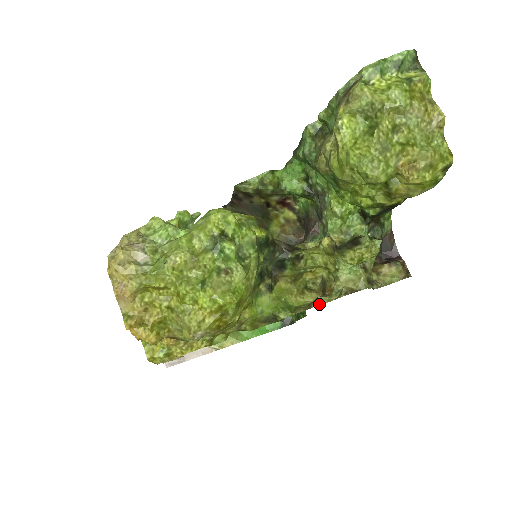
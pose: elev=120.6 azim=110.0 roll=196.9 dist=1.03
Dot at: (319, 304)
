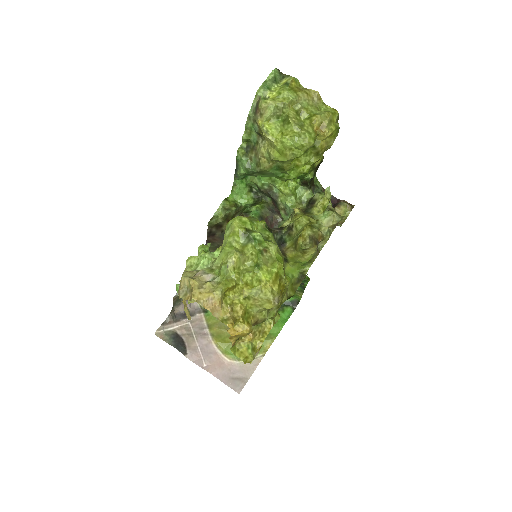
Dot at: (323, 246)
